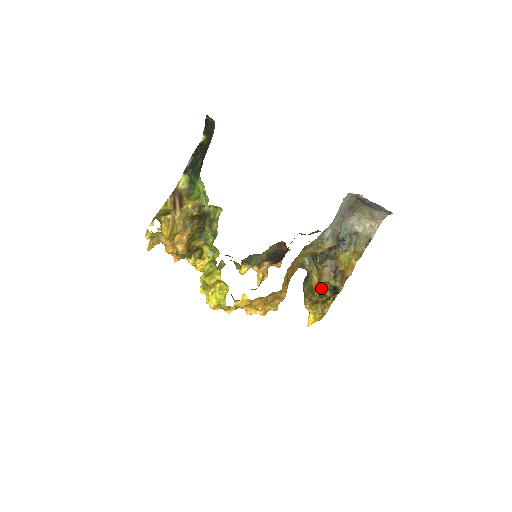
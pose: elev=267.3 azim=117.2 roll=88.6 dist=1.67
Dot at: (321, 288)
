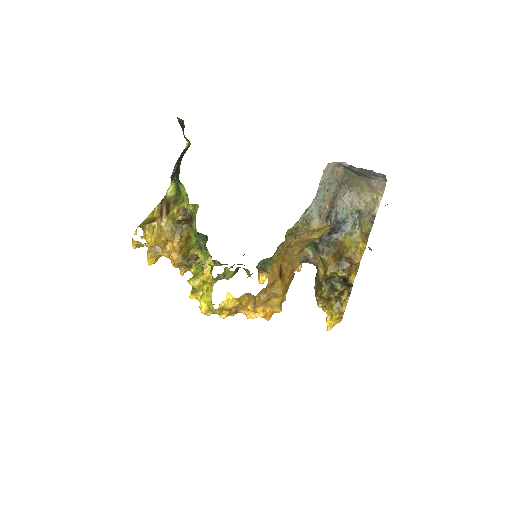
Dot at: (329, 281)
